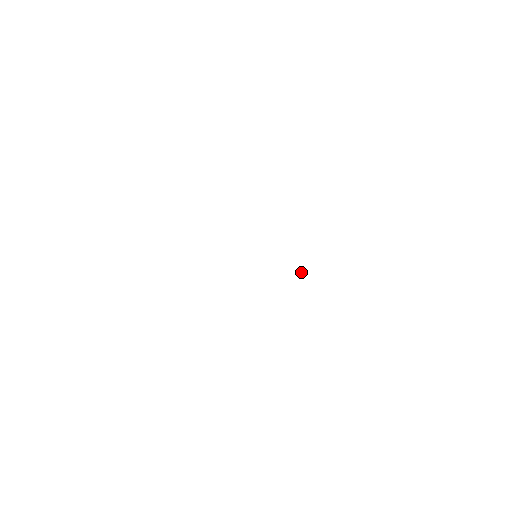
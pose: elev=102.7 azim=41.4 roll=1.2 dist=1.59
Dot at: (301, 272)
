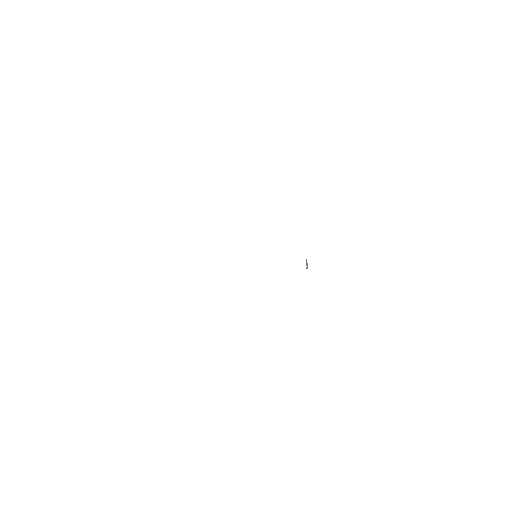
Dot at: occluded
